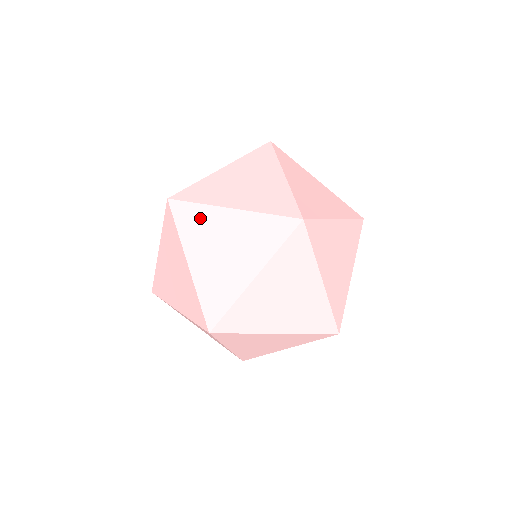
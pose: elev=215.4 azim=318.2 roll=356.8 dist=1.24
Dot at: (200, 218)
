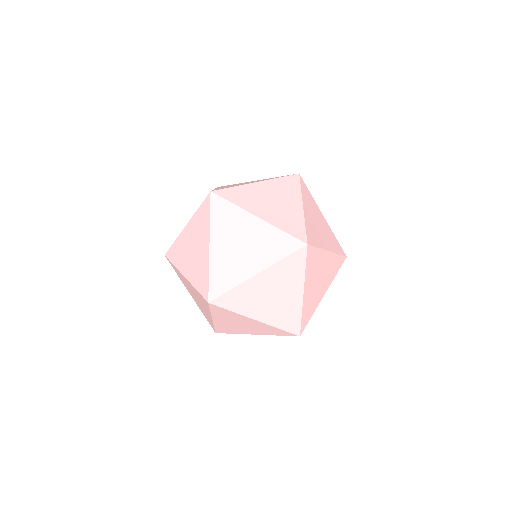
Dot at: (179, 274)
